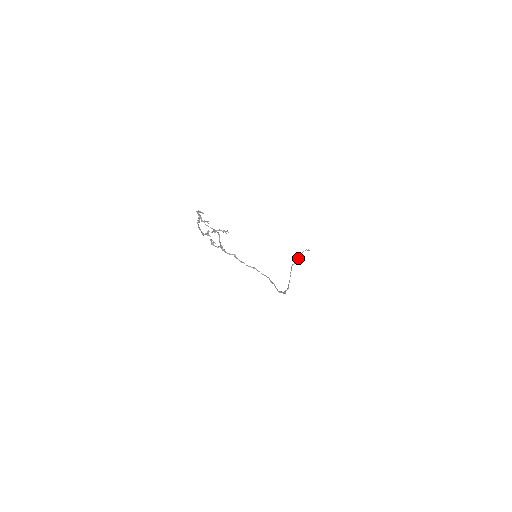
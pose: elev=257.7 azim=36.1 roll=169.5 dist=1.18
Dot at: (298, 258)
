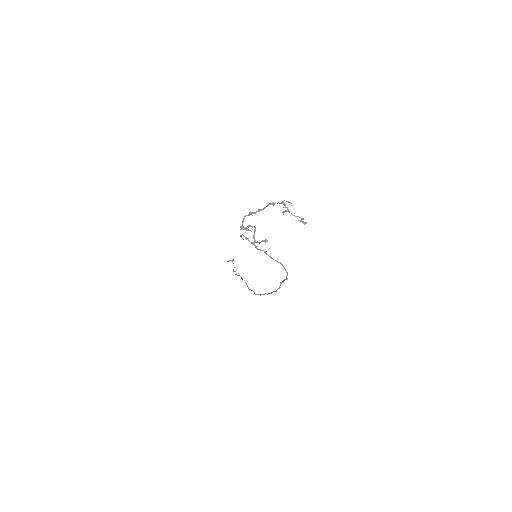
Dot at: occluded
